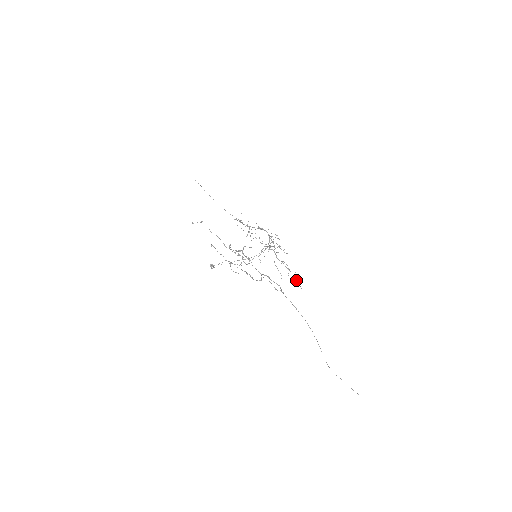
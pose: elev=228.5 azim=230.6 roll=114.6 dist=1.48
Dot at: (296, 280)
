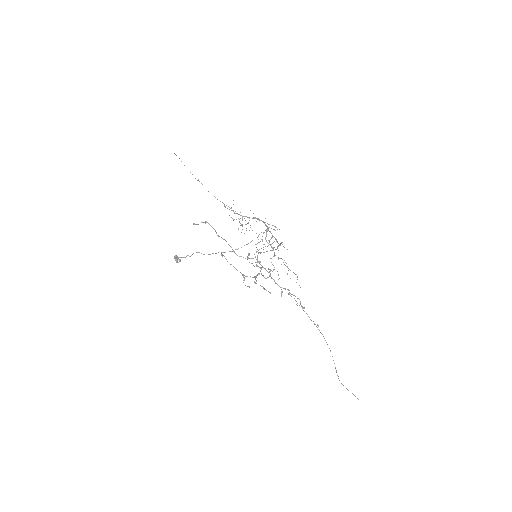
Dot at: occluded
